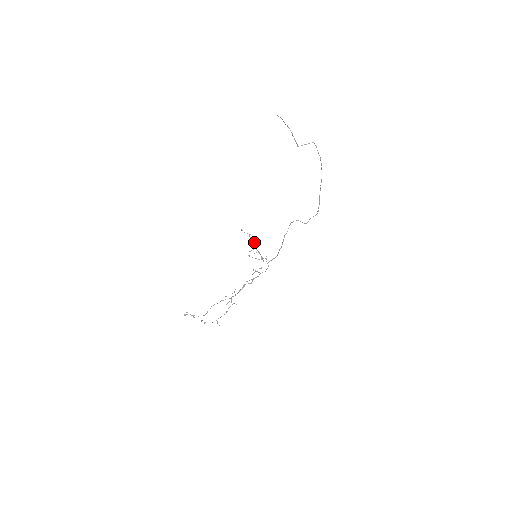
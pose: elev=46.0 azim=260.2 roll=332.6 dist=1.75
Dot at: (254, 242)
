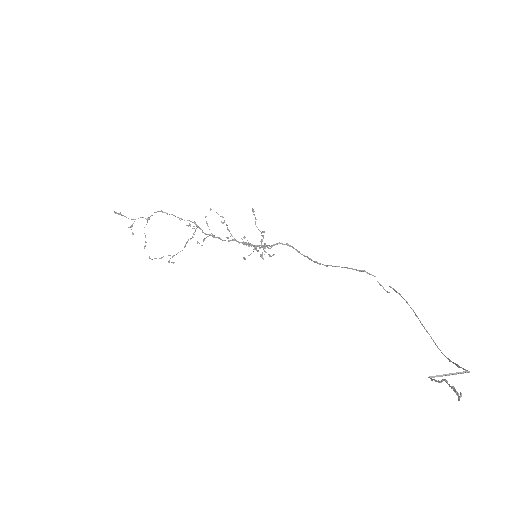
Dot at: occluded
